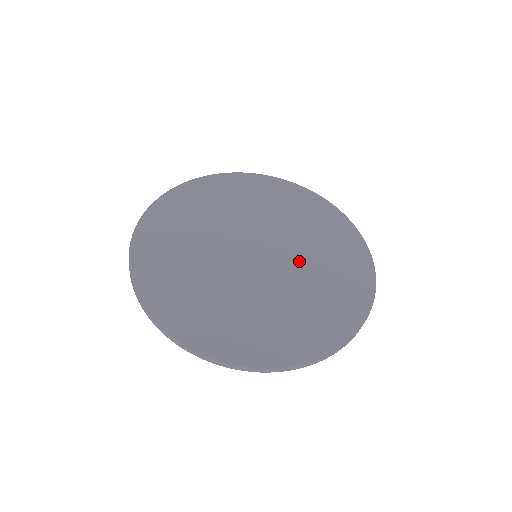
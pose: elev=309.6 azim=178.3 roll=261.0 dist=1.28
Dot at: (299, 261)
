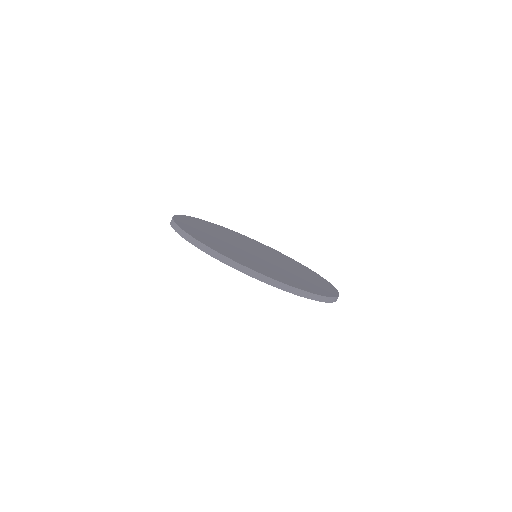
Dot at: (284, 264)
